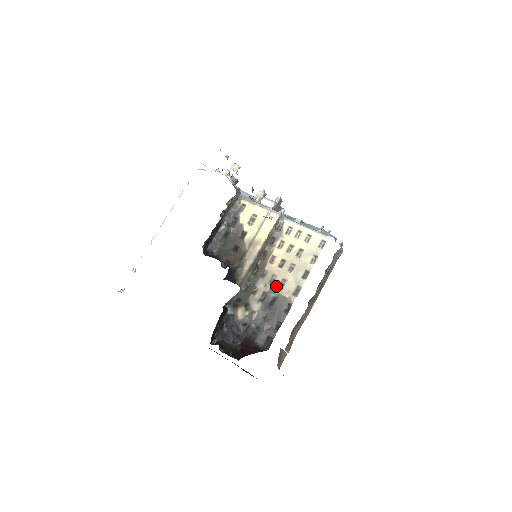
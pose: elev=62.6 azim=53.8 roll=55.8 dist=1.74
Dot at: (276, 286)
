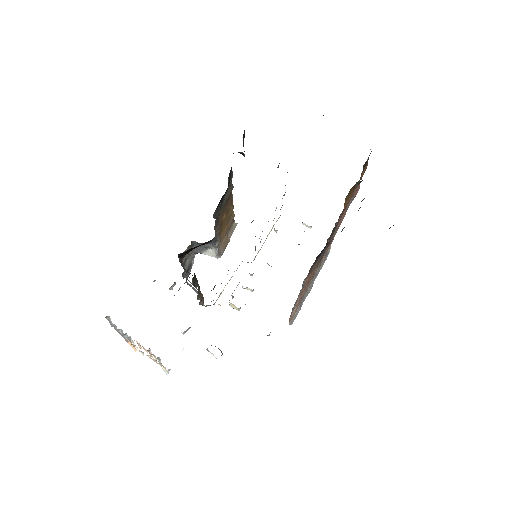
Dot at: occluded
